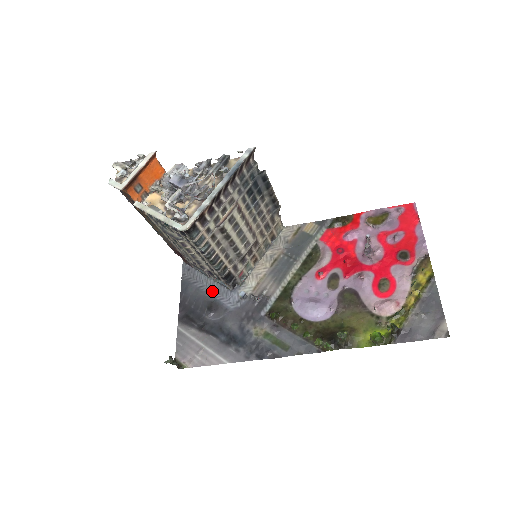
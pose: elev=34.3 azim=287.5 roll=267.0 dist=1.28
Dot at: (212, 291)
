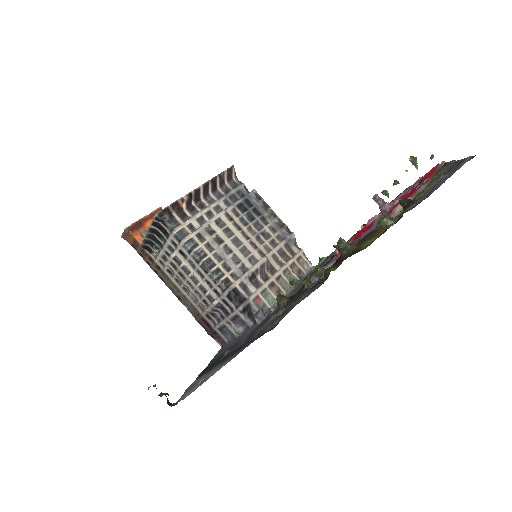
Dot at: (235, 341)
